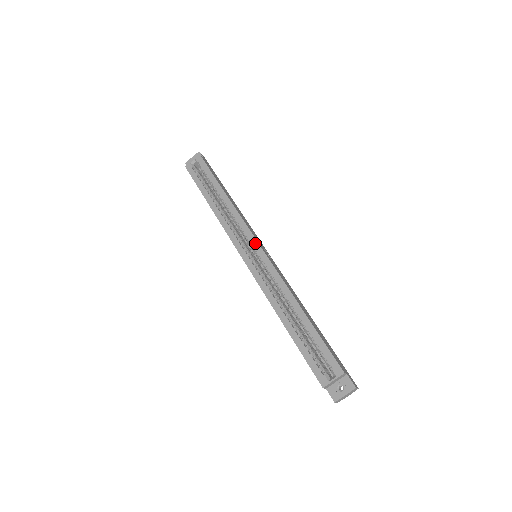
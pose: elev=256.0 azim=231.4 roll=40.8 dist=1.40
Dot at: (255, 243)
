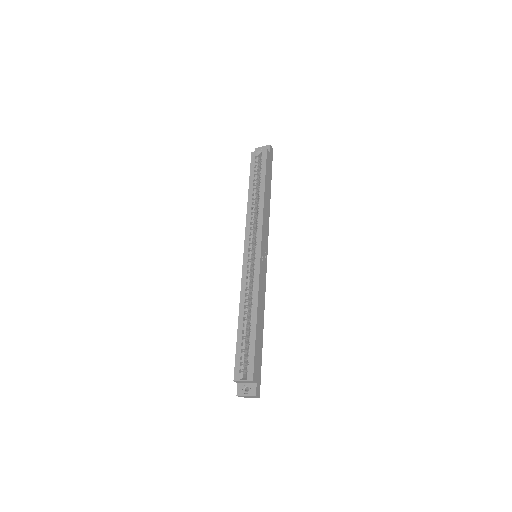
Dot at: (259, 247)
